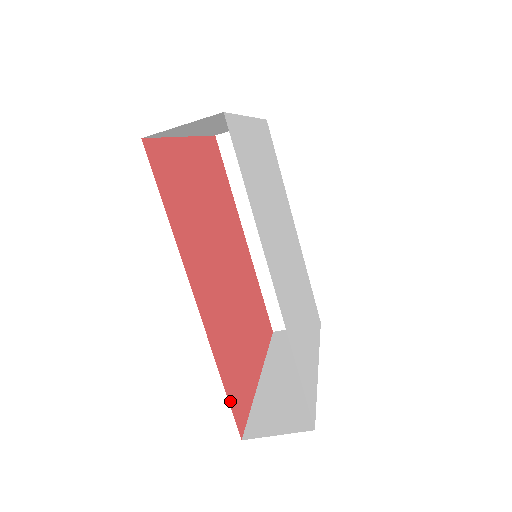
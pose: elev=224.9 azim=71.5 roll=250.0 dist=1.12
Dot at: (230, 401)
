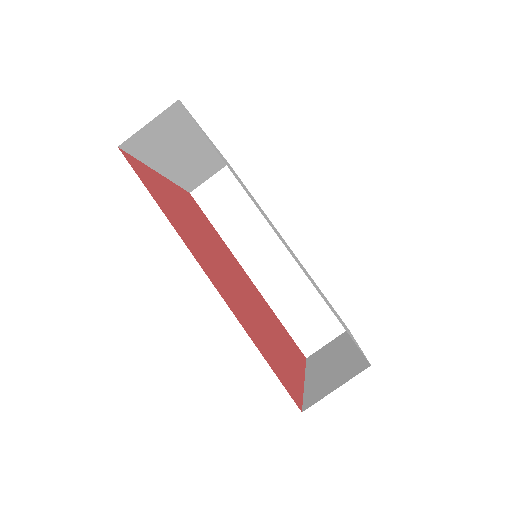
Dot at: (274, 372)
